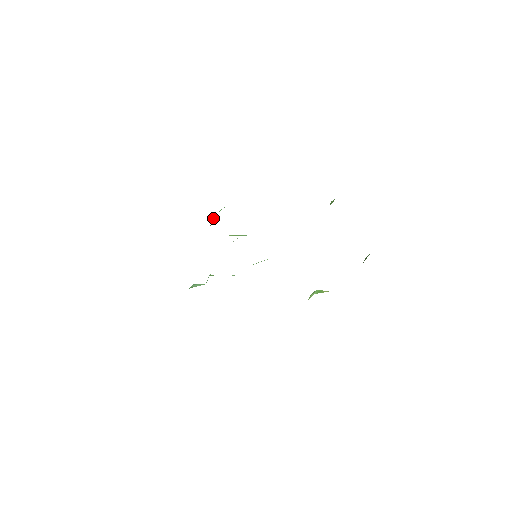
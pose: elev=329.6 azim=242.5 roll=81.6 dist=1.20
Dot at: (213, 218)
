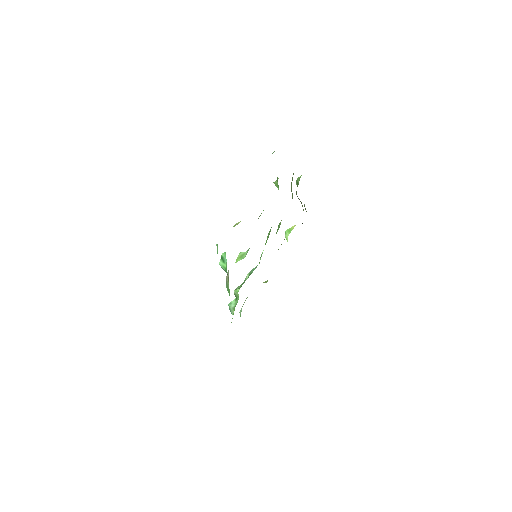
Dot at: (221, 264)
